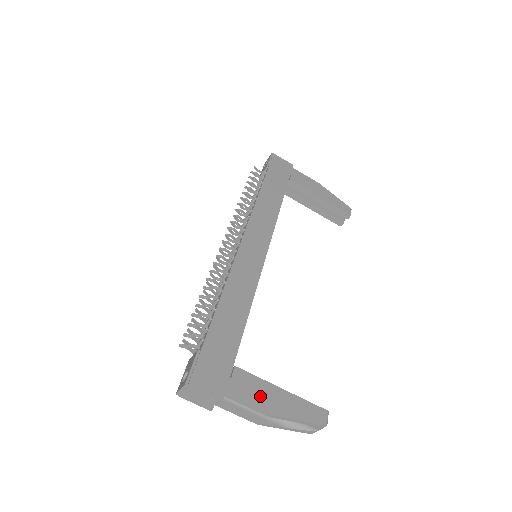
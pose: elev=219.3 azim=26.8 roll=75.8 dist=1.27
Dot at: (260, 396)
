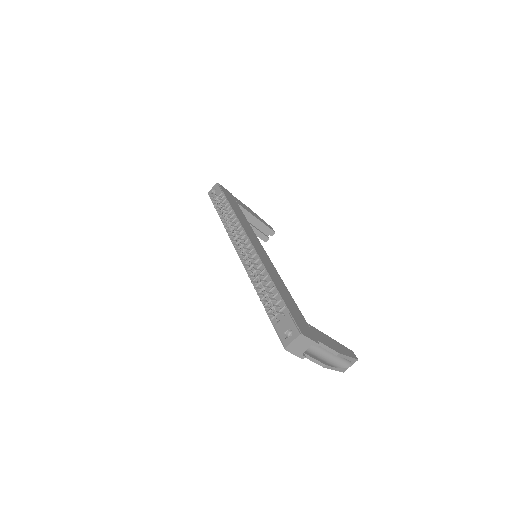
Dot at: (328, 342)
